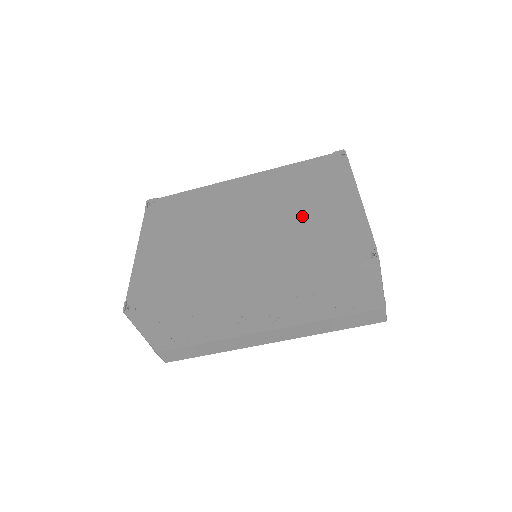
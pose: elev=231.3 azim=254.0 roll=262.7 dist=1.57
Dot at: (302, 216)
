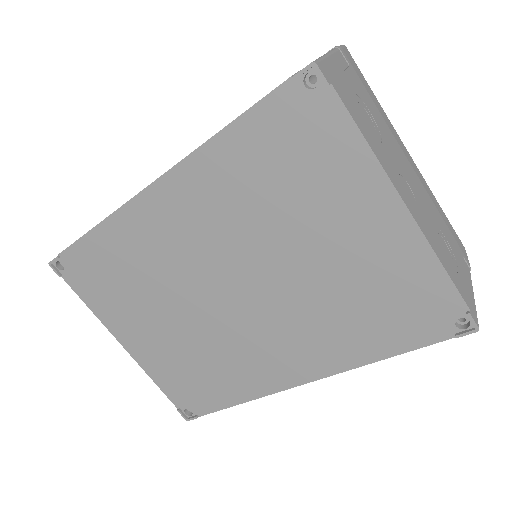
Dot at: (317, 263)
